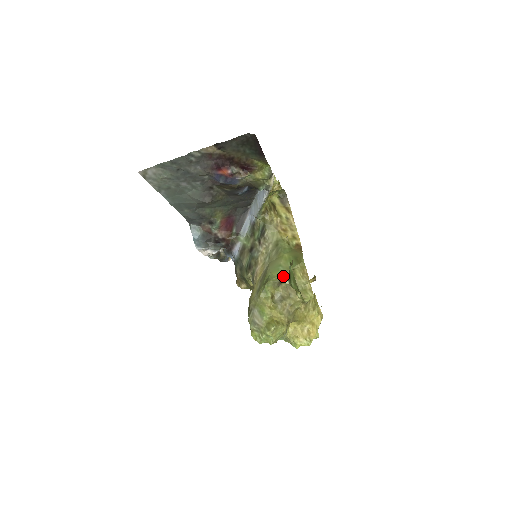
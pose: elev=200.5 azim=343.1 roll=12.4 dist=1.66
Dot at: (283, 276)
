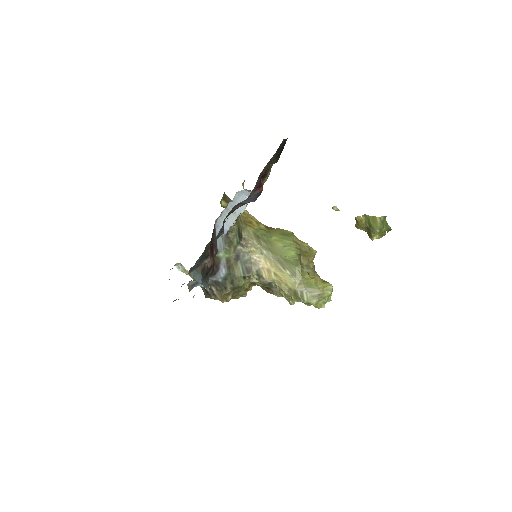
Dot at: (298, 251)
